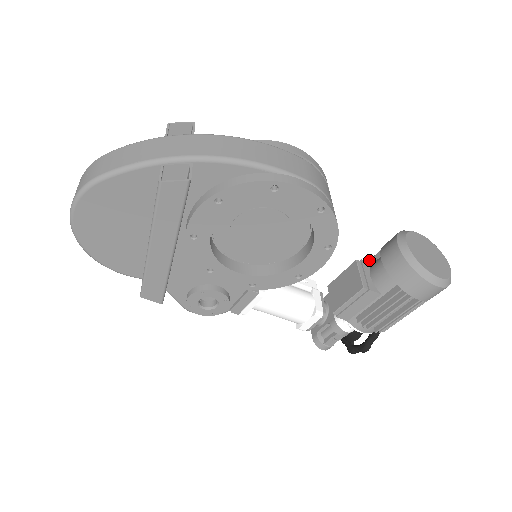
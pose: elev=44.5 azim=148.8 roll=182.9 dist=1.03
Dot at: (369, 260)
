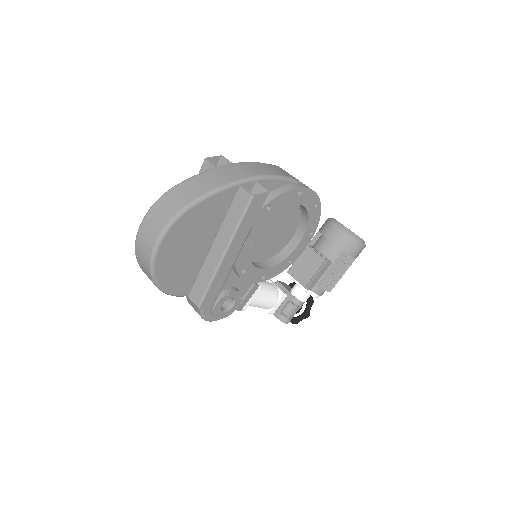
Dot at: occluded
